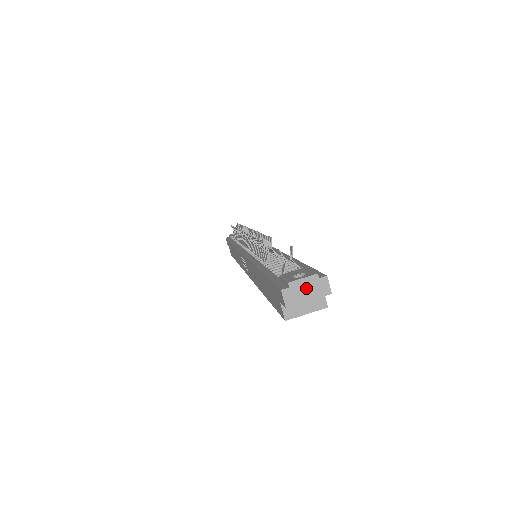
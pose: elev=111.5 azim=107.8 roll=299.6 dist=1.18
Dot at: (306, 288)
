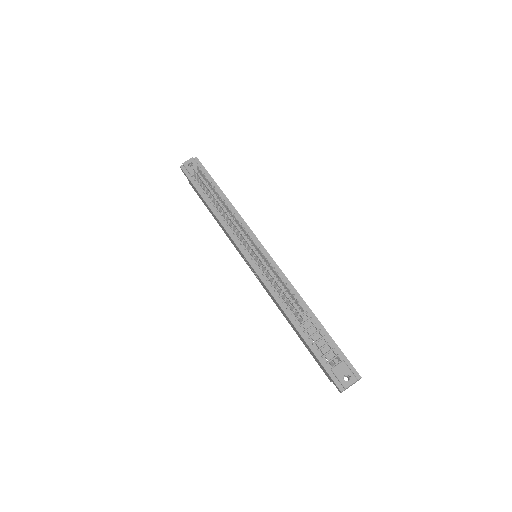
Dot at: (351, 385)
